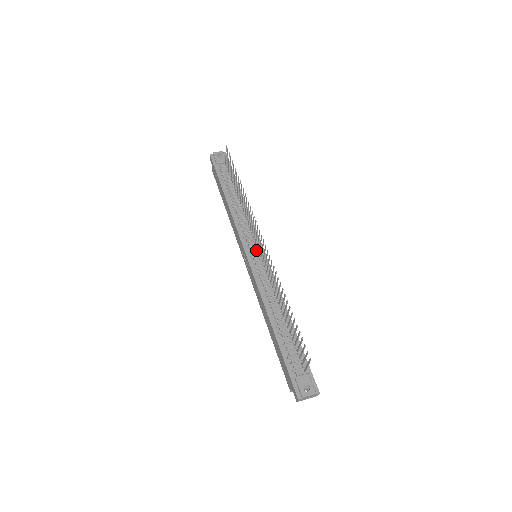
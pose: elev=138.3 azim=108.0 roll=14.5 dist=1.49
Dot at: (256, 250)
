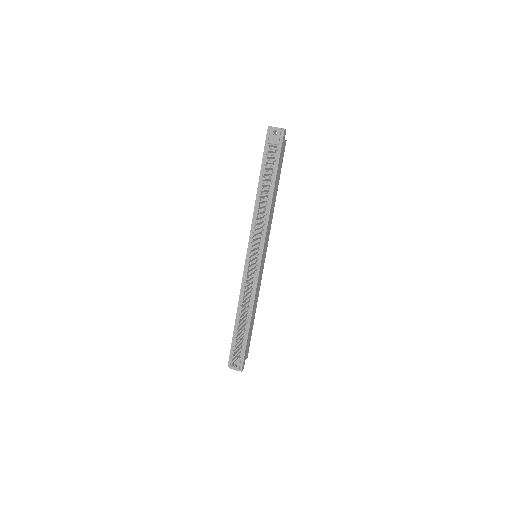
Dot at: (255, 255)
